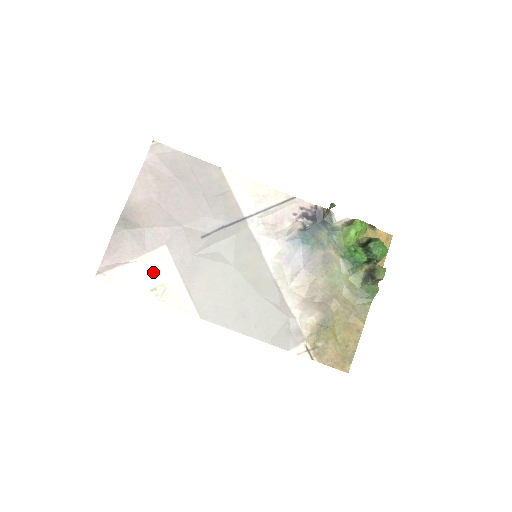
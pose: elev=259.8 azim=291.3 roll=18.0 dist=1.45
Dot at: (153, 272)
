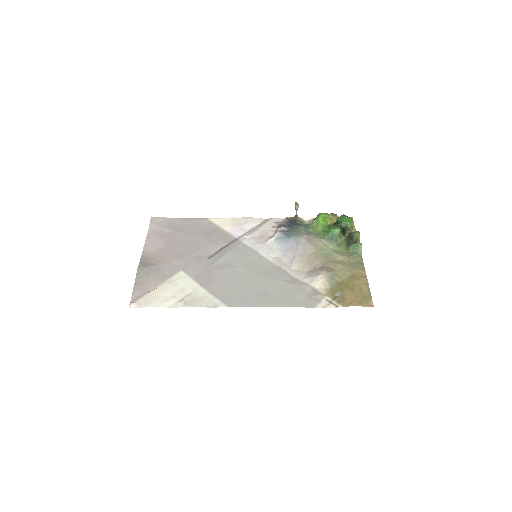
Dot at: (177, 289)
